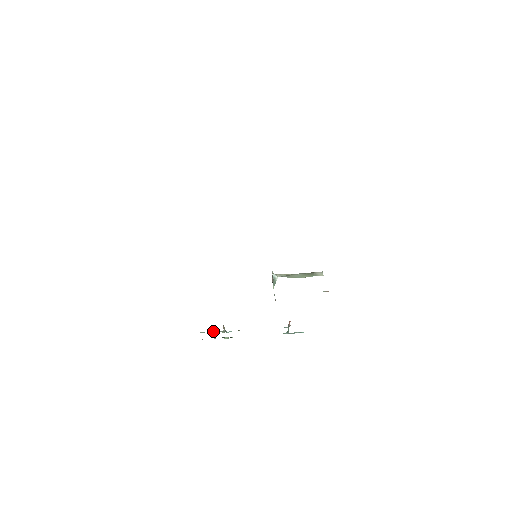
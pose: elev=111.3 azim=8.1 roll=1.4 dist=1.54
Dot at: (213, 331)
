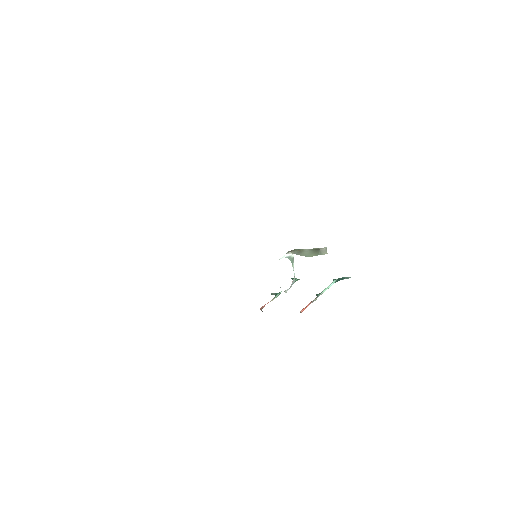
Dot at: (271, 294)
